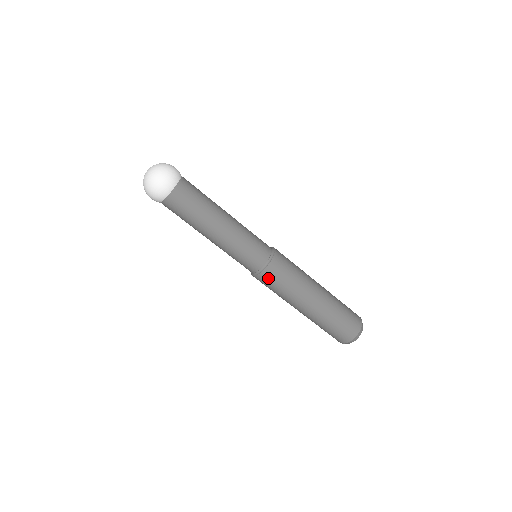
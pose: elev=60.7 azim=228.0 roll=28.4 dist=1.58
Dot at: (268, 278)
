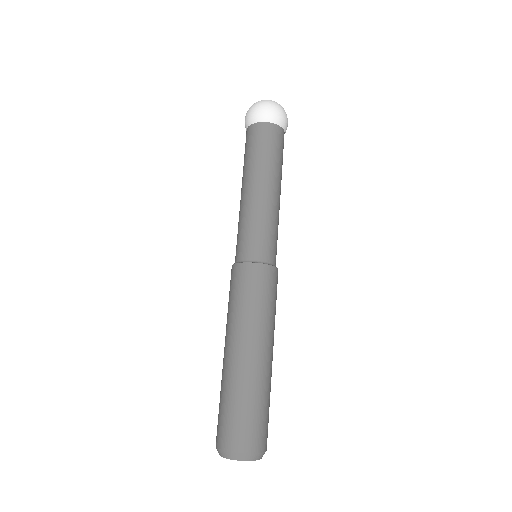
Dot at: (233, 277)
